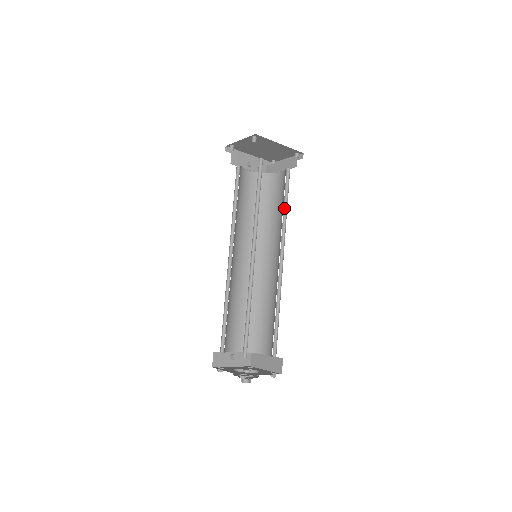
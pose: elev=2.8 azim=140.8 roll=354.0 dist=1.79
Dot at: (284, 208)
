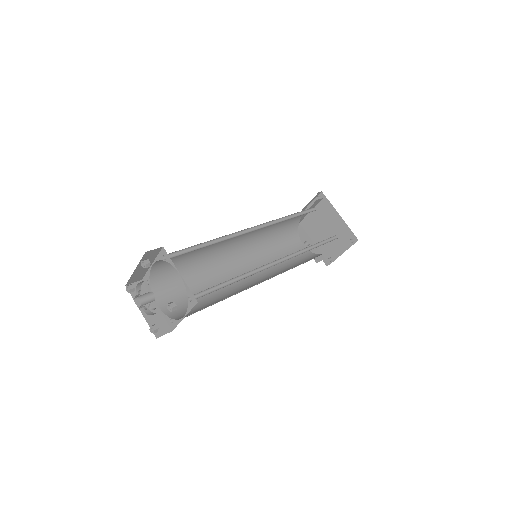
Dot at: (311, 248)
